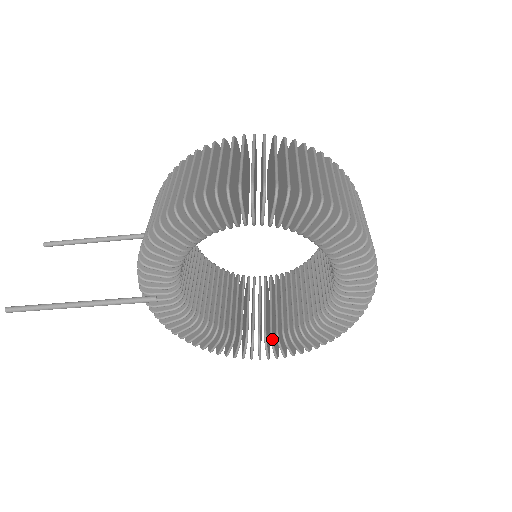
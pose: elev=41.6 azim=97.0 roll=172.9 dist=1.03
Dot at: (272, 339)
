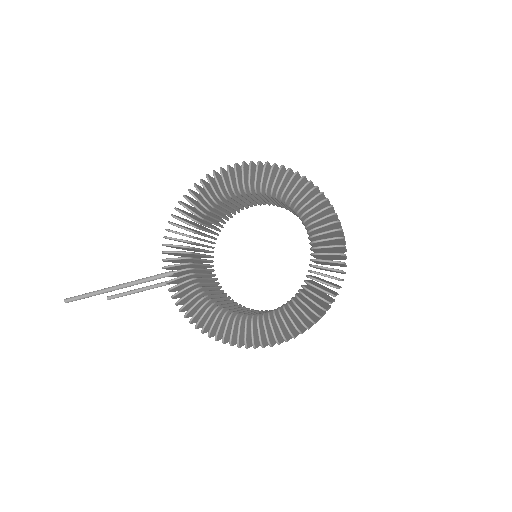
Dot at: (269, 314)
